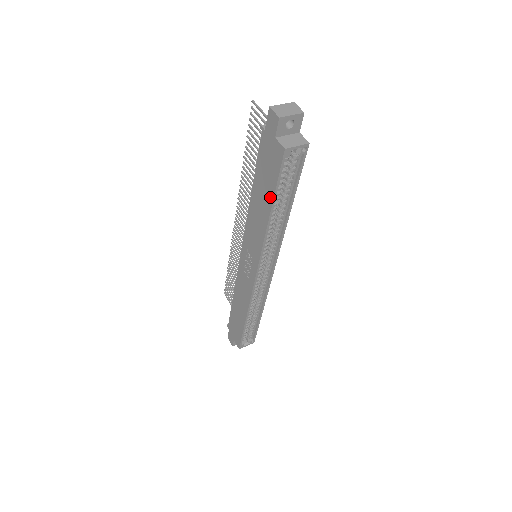
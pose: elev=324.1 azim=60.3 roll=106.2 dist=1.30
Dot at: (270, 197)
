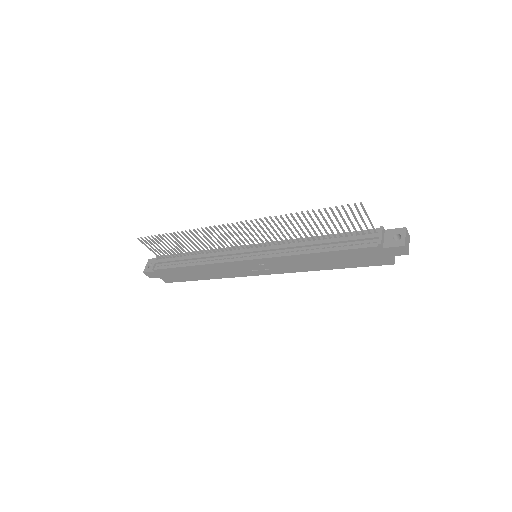
Dot at: (344, 266)
